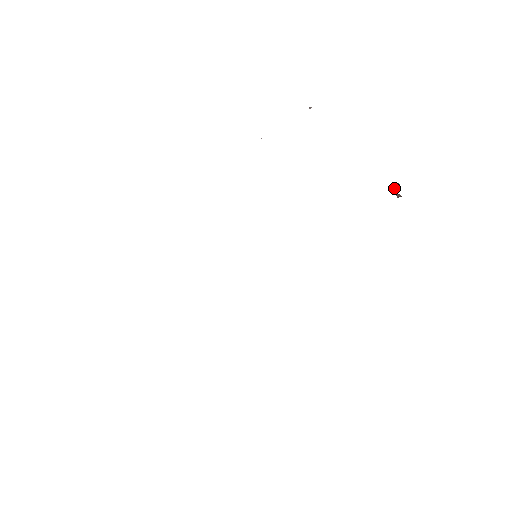
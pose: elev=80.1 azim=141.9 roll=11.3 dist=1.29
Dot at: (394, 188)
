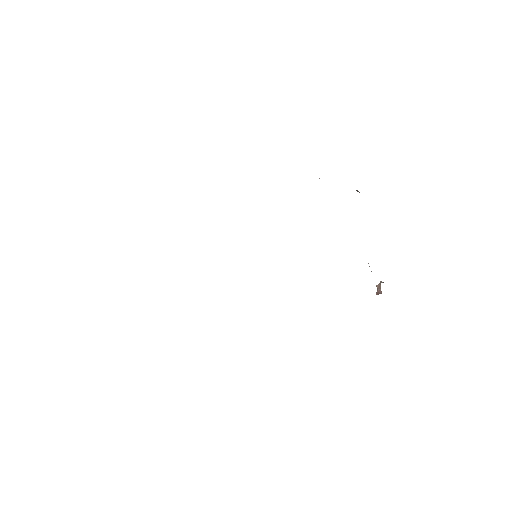
Dot at: (379, 284)
